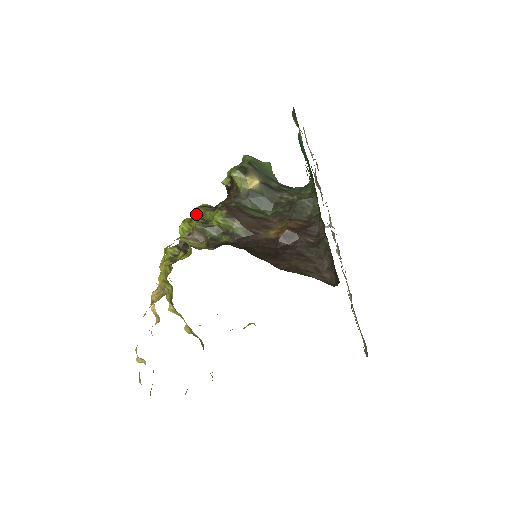
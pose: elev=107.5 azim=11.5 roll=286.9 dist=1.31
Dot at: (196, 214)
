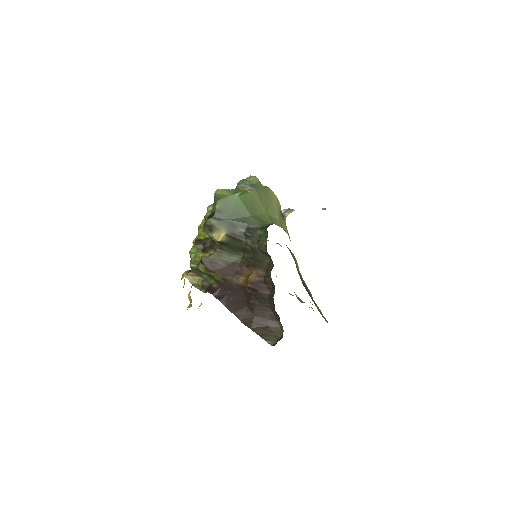
Dot at: occluded
